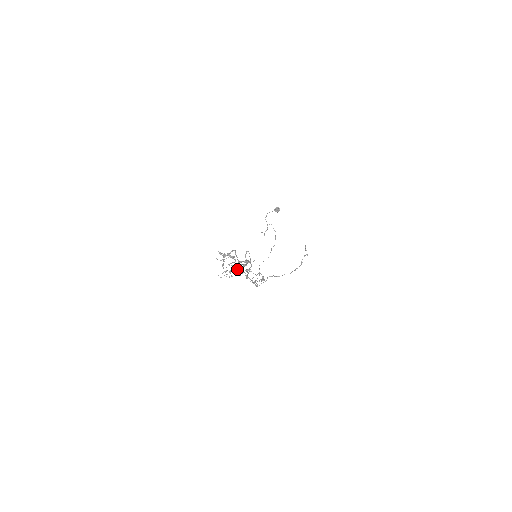
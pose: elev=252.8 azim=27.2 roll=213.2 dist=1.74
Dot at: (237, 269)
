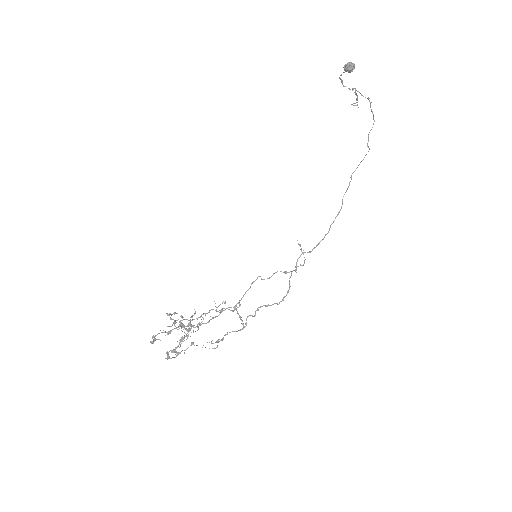
Dot at: (167, 358)
